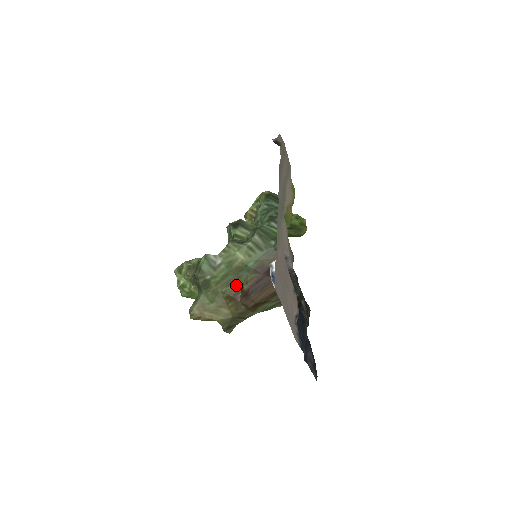
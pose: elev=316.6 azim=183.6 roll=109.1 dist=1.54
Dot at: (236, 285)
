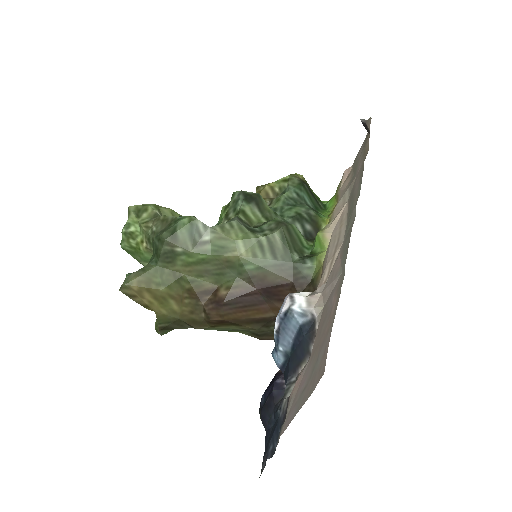
Dot at: (211, 281)
